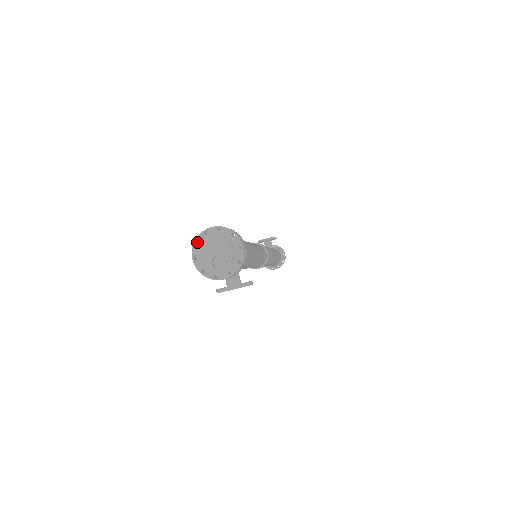
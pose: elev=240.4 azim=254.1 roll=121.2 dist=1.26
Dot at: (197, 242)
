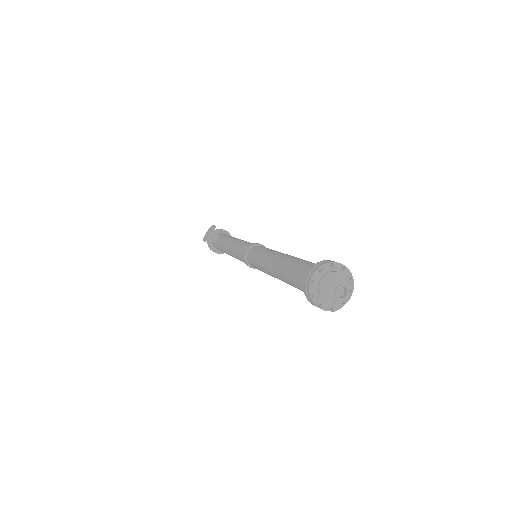
Dot at: (312, 294)
